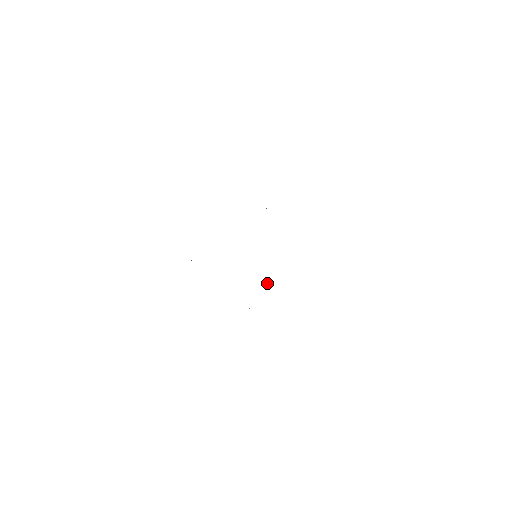
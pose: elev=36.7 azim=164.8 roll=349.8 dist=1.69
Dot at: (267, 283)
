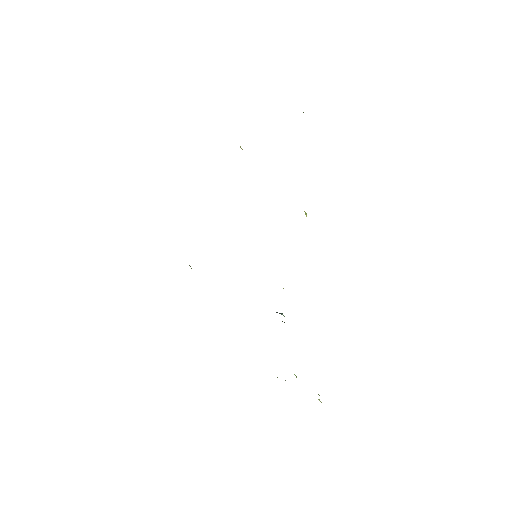
Dot at: occluded
